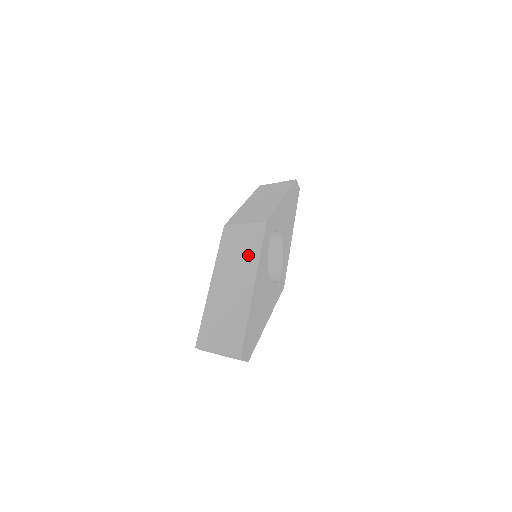
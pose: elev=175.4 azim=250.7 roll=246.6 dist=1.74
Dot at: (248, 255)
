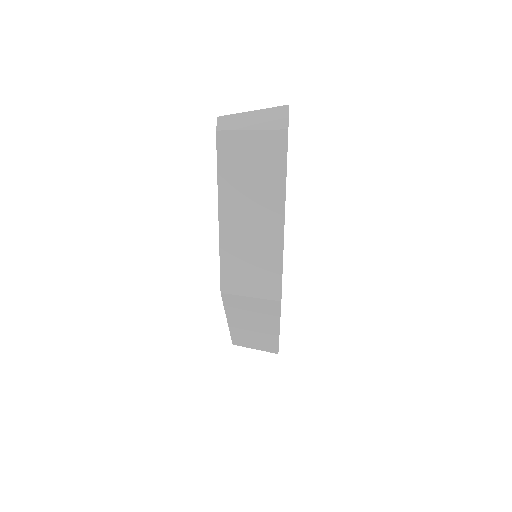
Dot at: (265, 317)
